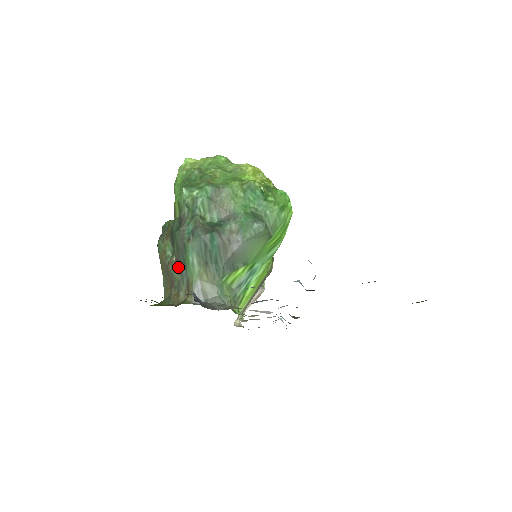
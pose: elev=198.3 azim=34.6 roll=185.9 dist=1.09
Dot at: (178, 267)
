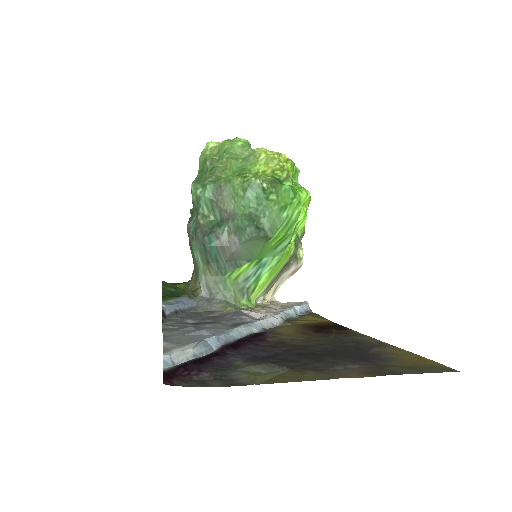
Dot at: occluded
